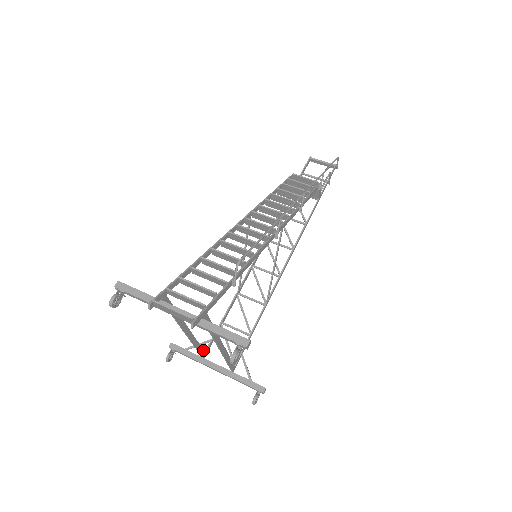
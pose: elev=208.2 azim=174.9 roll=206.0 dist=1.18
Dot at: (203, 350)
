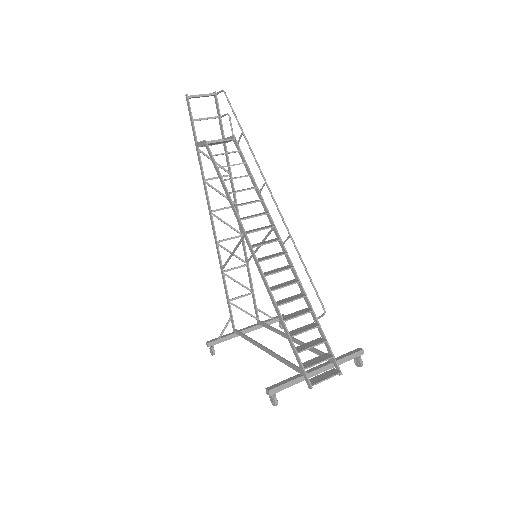
Dot at: (238, 331)
